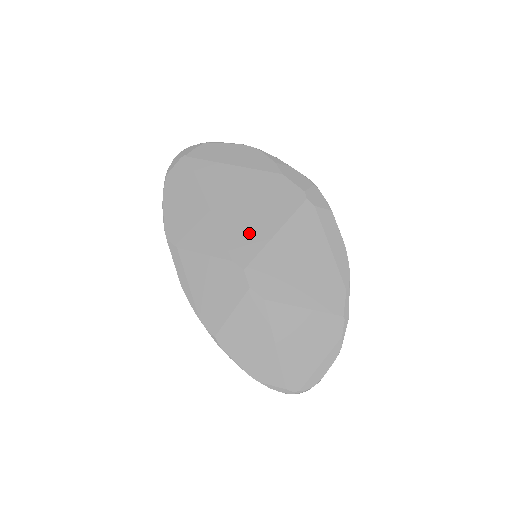
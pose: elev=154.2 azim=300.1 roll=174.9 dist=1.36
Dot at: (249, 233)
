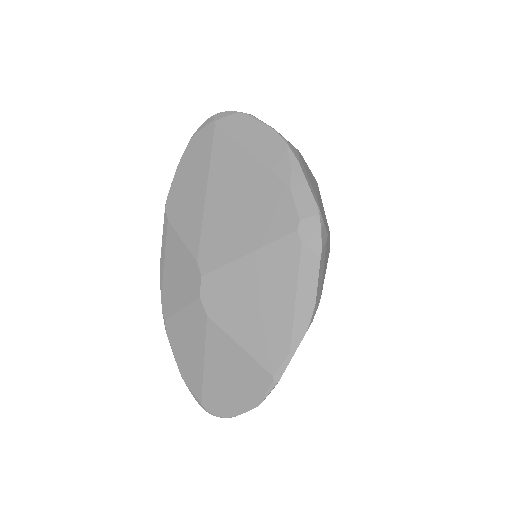
Dot at: (224, 240)
